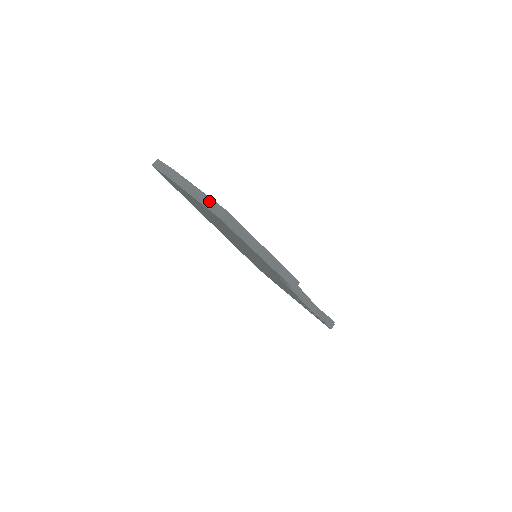
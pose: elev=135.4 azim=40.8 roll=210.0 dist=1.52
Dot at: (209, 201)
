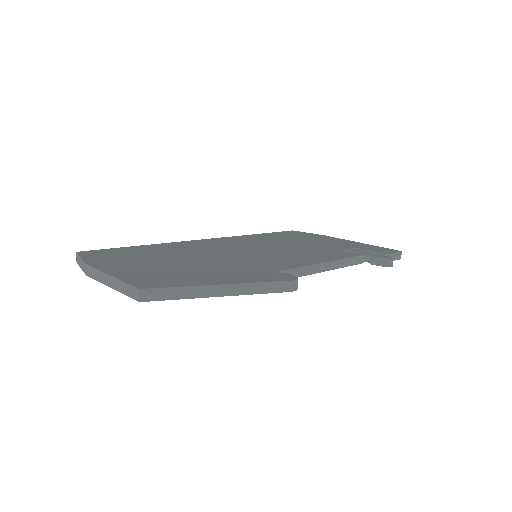
Dot at: (123, 286)
